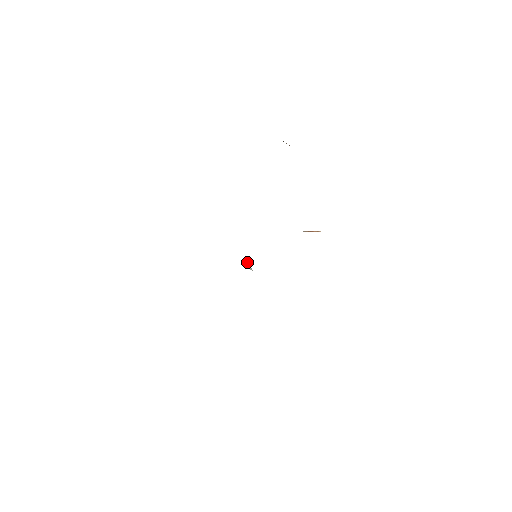
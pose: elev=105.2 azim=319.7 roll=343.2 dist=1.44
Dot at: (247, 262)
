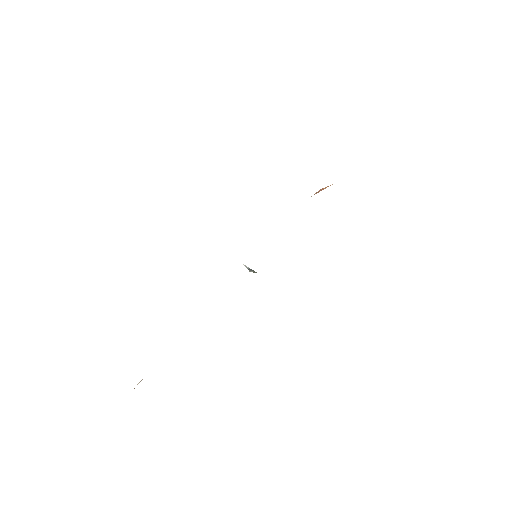
Dot at: (246, 267)
